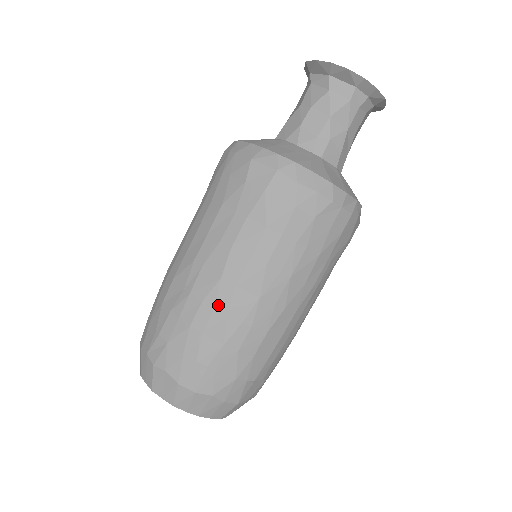
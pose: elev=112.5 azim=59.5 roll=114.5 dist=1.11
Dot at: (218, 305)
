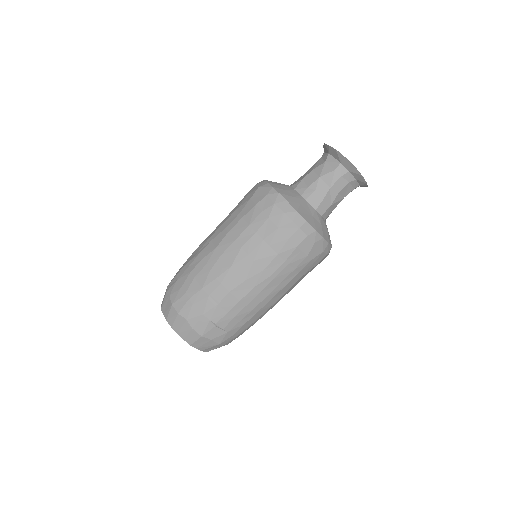
Dot at: (208, 263)
